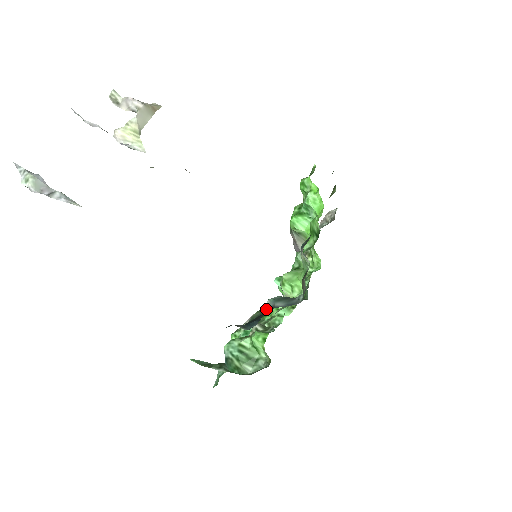
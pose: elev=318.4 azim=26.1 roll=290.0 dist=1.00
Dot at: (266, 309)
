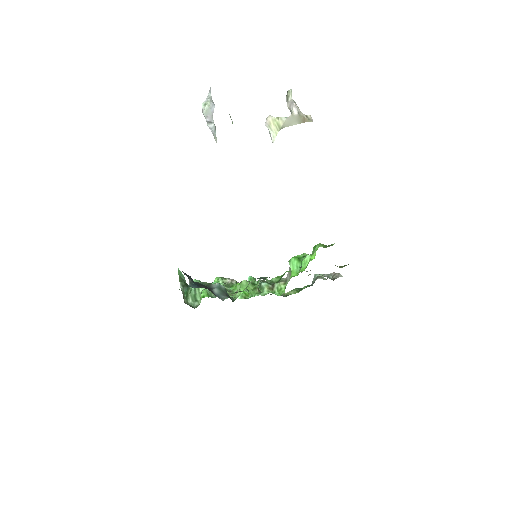
Dot at: (211, 286)
